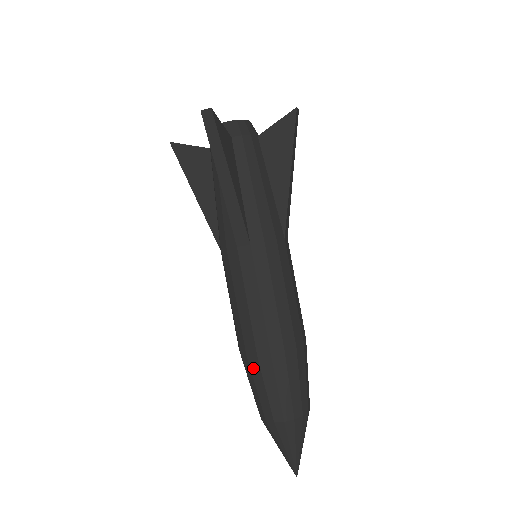
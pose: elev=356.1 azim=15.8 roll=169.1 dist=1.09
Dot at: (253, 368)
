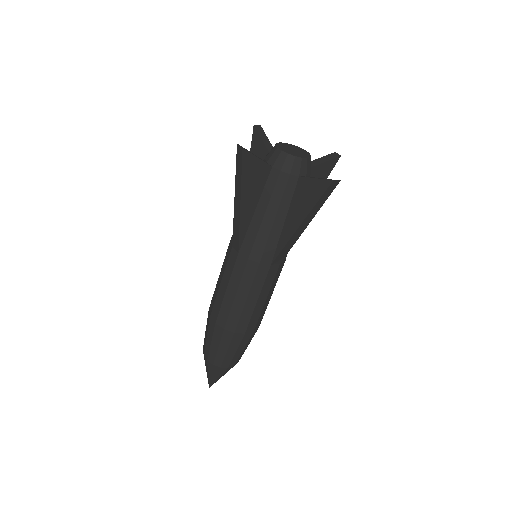
Dot at: (208, 319)
